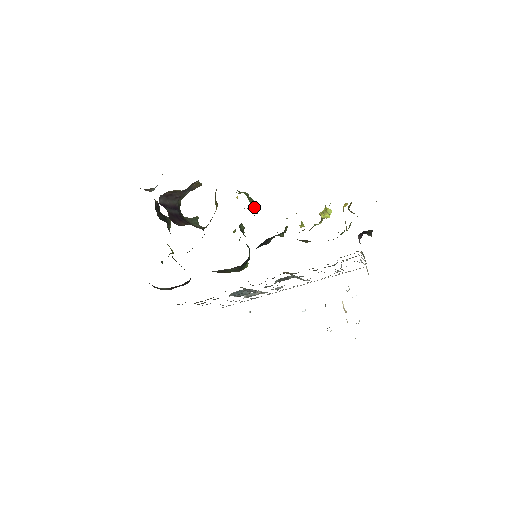
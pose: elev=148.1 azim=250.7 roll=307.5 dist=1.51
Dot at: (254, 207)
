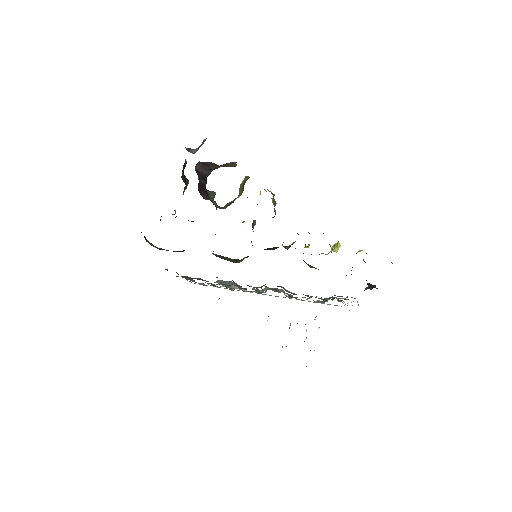
Dot at: (274, 210)
